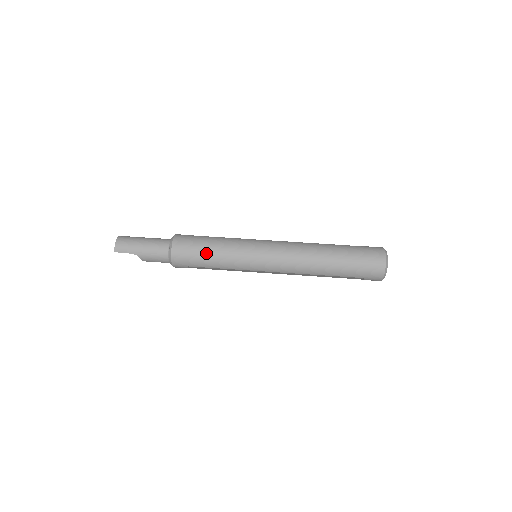
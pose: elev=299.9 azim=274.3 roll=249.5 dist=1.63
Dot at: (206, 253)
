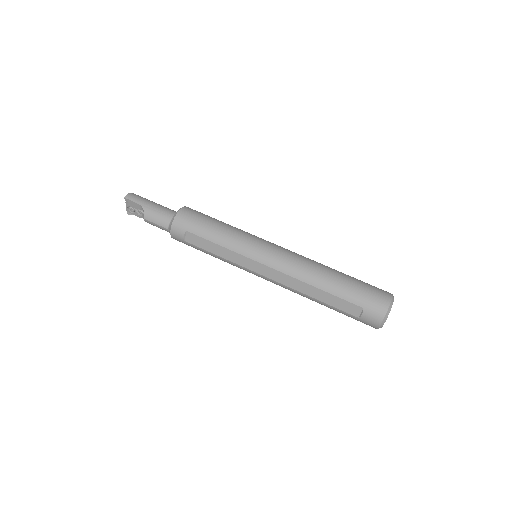
Dot at: (212, 223)
